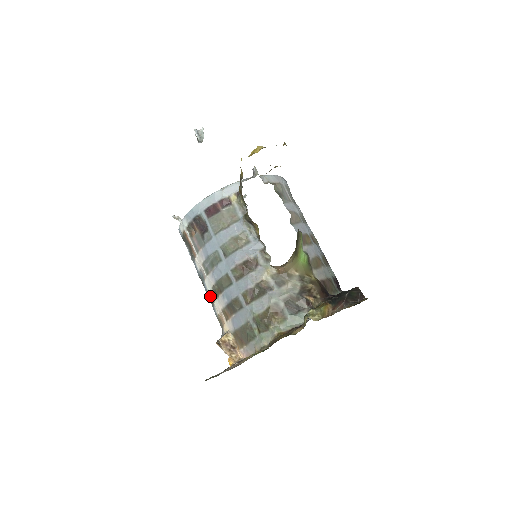
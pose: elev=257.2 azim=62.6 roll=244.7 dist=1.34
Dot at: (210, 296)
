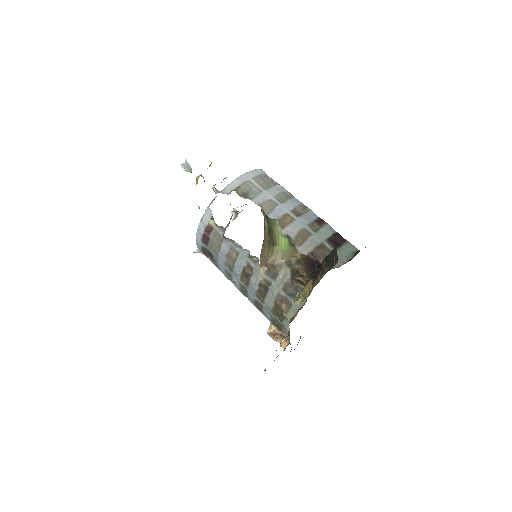
Dot at: occluded
